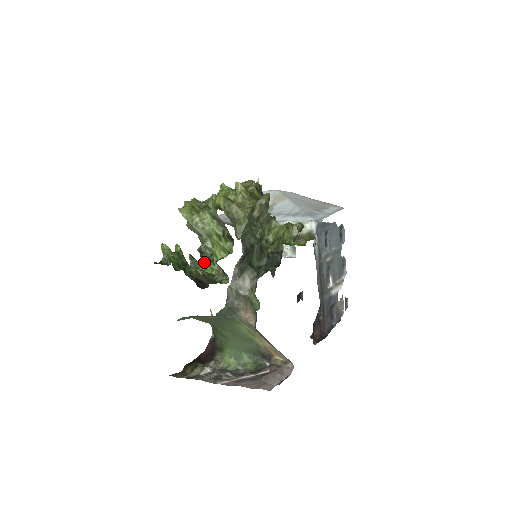
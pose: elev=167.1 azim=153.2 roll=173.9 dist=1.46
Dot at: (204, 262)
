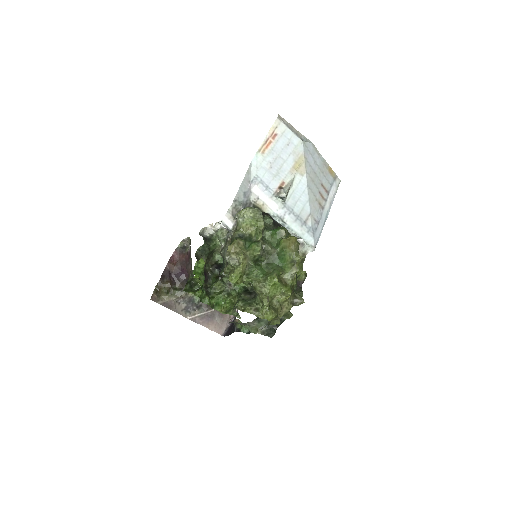
Dot at: occluded
